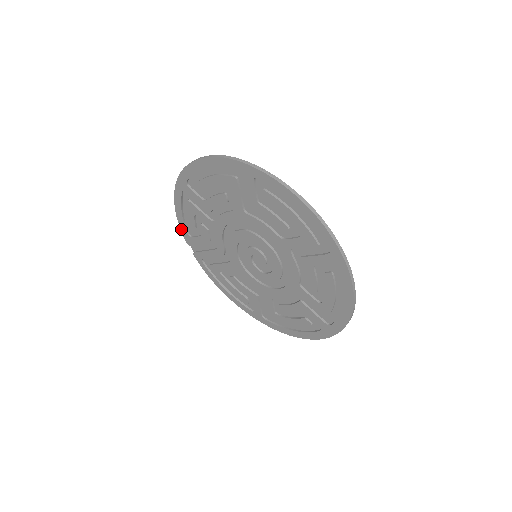
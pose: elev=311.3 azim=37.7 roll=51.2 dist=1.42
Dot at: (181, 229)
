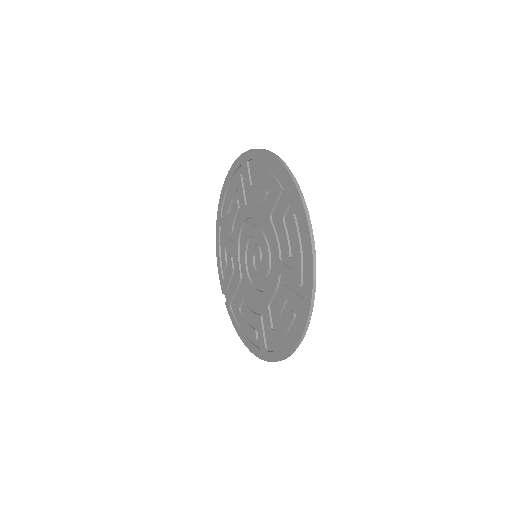
Dot at: (219, 277)
